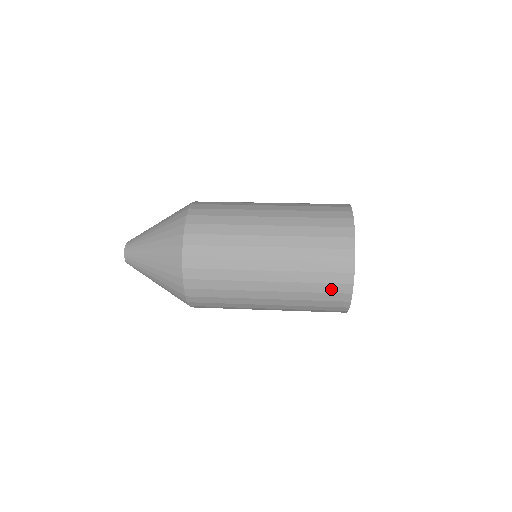
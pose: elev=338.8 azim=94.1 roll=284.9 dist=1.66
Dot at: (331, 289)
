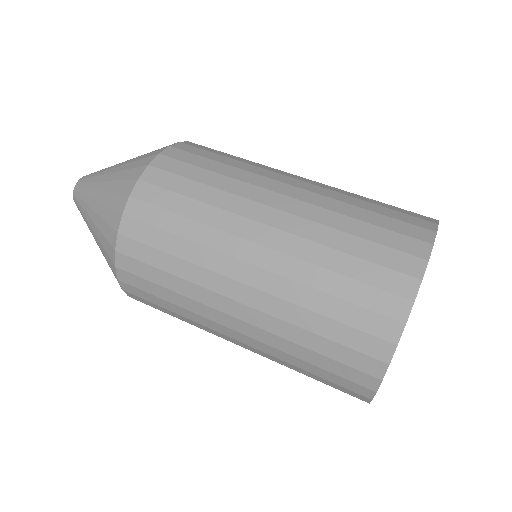
Dot at: (340, 371)
